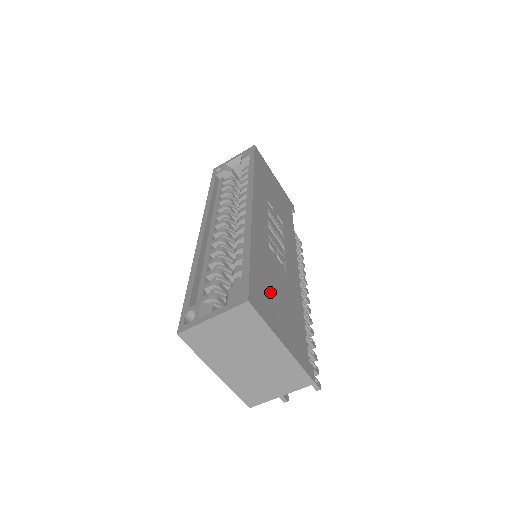
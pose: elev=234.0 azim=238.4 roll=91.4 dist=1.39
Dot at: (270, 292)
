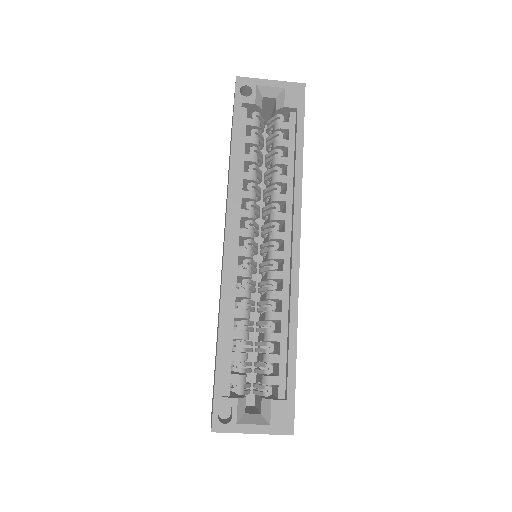
Dot at: occluded
